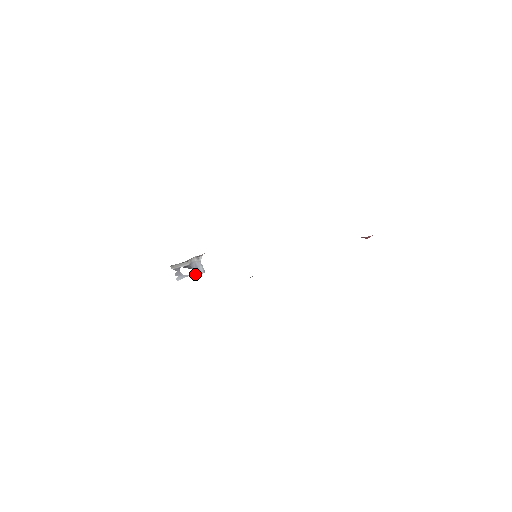
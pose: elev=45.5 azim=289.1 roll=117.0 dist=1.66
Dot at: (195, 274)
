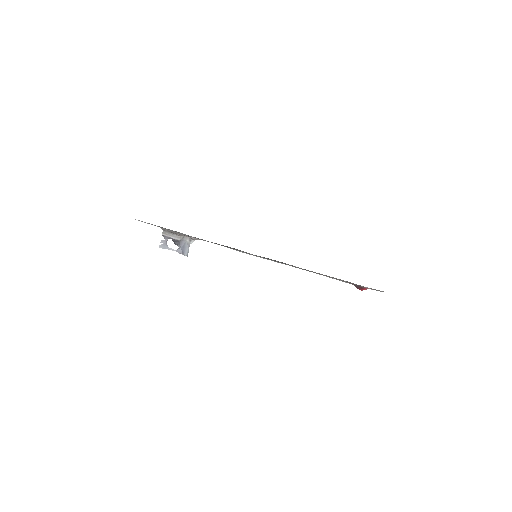
Dot at: (178, 252)
